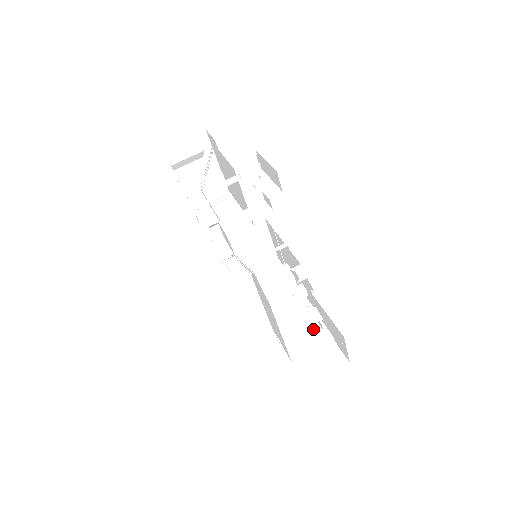
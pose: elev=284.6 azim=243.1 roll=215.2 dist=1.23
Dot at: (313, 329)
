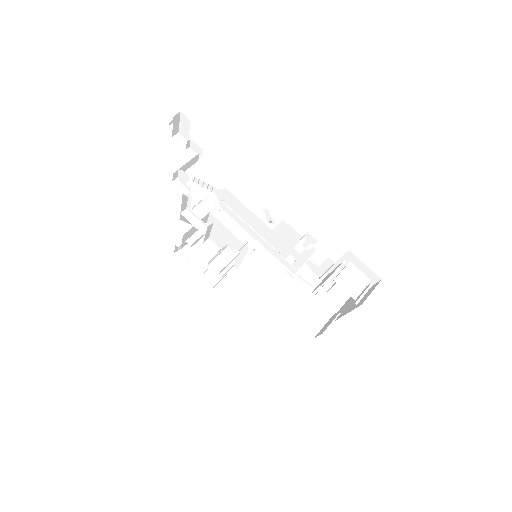
Dot at: occluded
